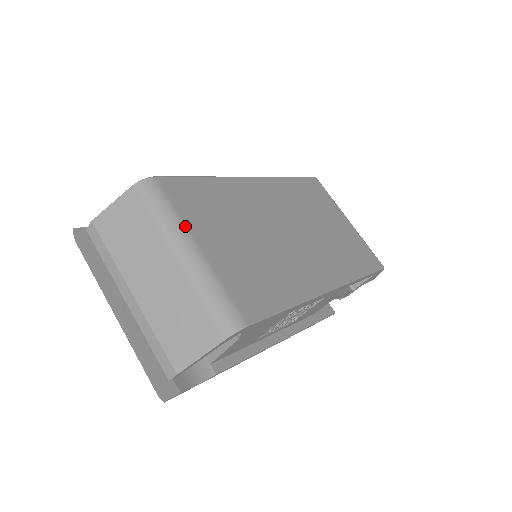
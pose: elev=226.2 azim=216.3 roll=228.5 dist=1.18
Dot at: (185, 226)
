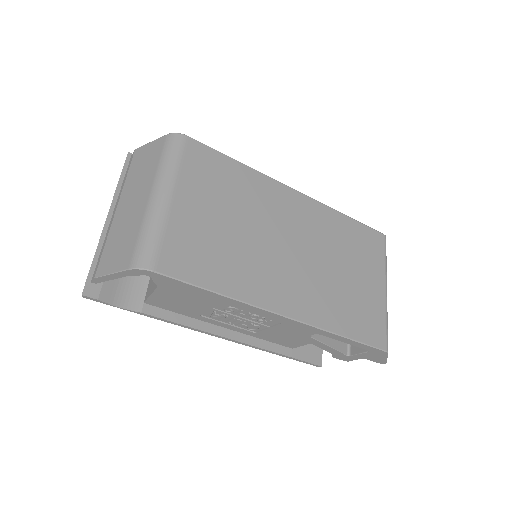
Dot at: (176, 179)
